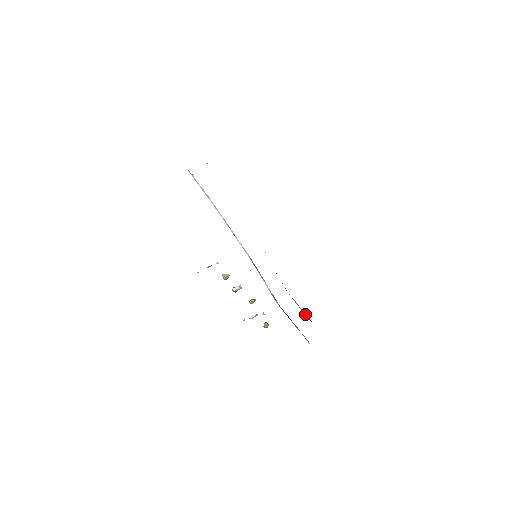
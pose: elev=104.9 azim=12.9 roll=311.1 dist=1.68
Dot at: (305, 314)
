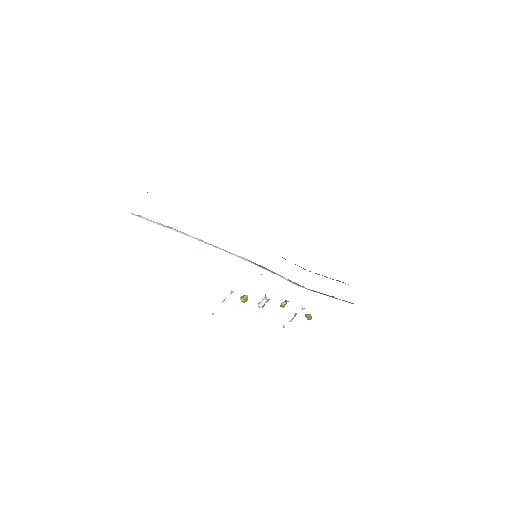
Dot at: occluded
